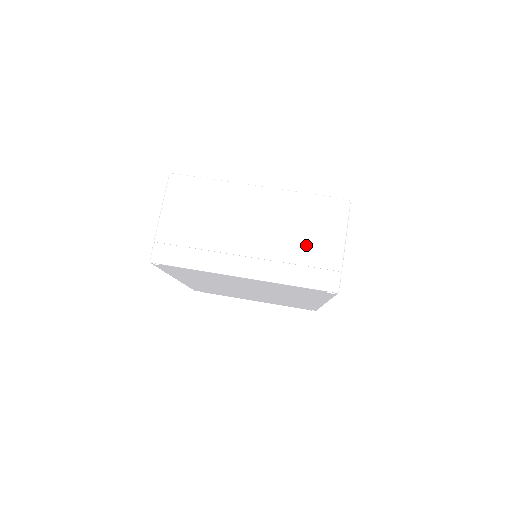
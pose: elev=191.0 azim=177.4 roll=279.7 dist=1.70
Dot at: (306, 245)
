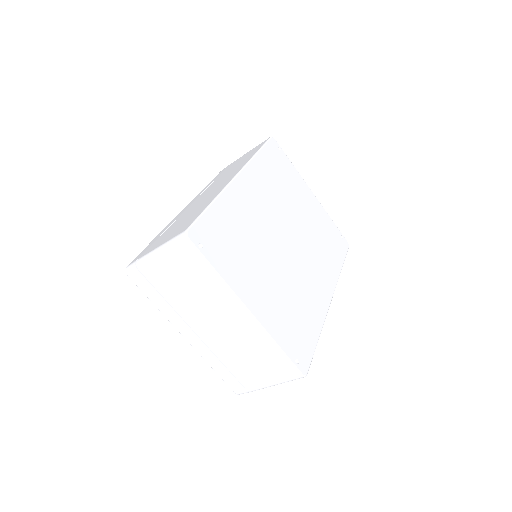
Dot at: (244, 366)
